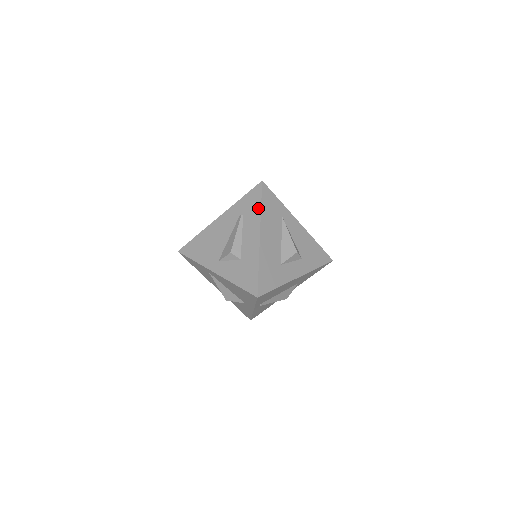
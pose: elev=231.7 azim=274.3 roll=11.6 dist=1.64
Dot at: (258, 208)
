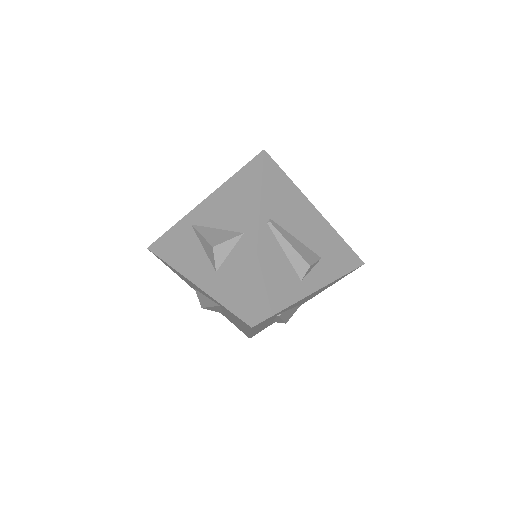
Dot at: occluded
